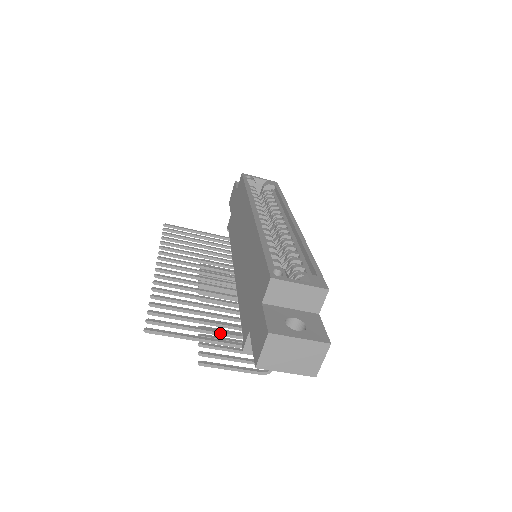
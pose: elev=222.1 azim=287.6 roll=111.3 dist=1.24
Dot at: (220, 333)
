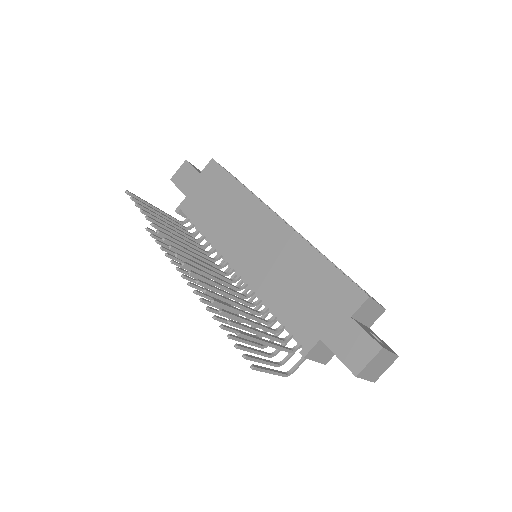
Dot at: (272, 337)
